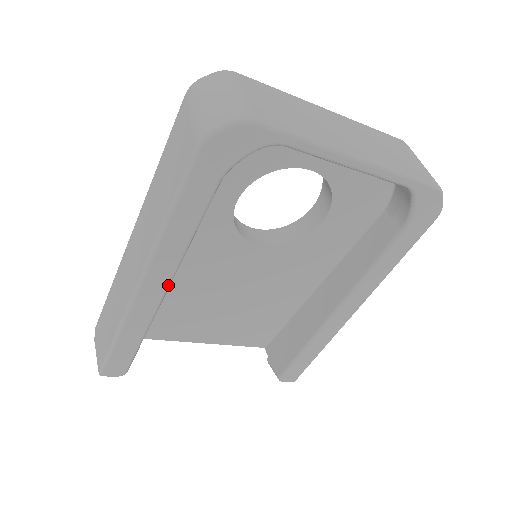
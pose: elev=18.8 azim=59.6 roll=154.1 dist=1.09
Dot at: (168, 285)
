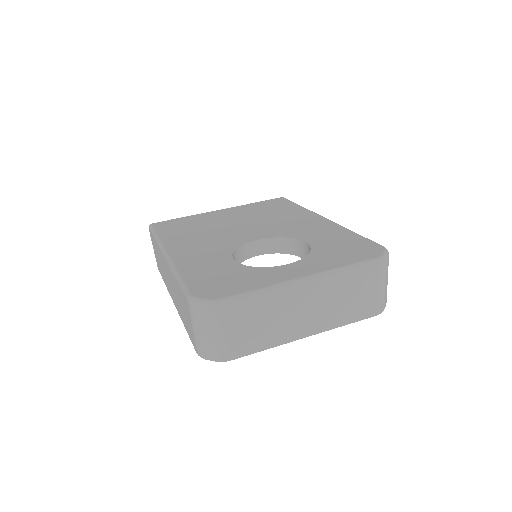
Dot at: occluded
